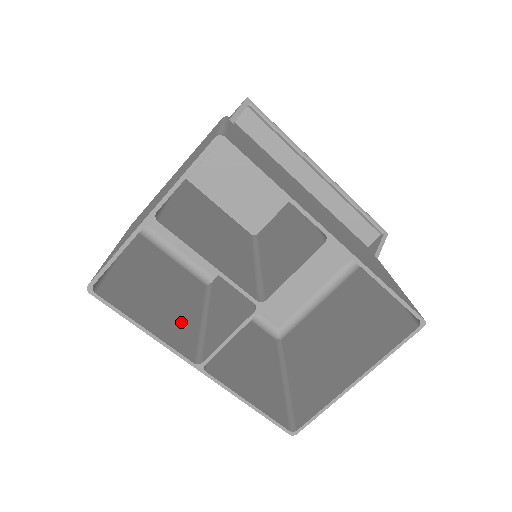
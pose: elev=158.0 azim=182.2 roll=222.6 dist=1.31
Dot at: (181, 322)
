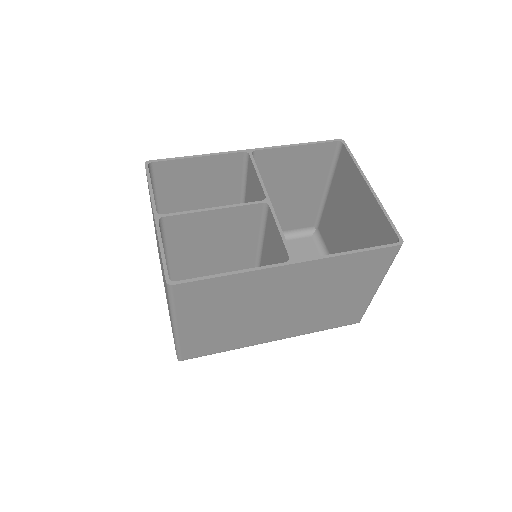
Dot at: (259, 293)
